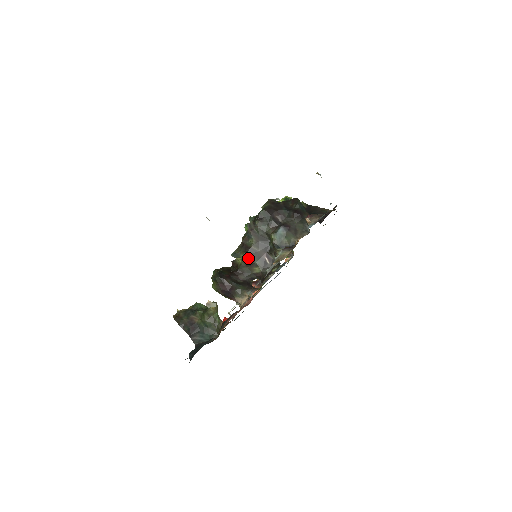
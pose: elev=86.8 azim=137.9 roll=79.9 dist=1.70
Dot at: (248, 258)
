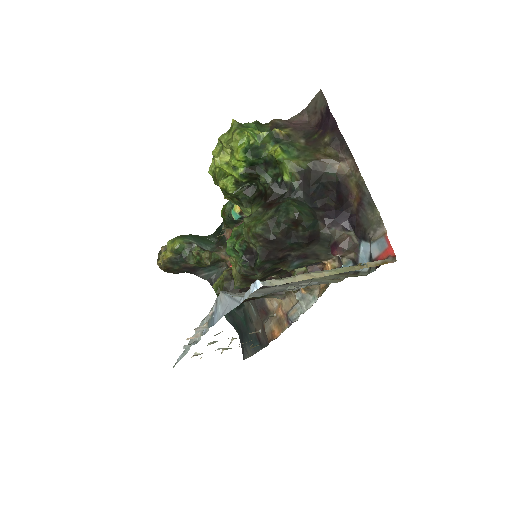
Dot at: occluded
